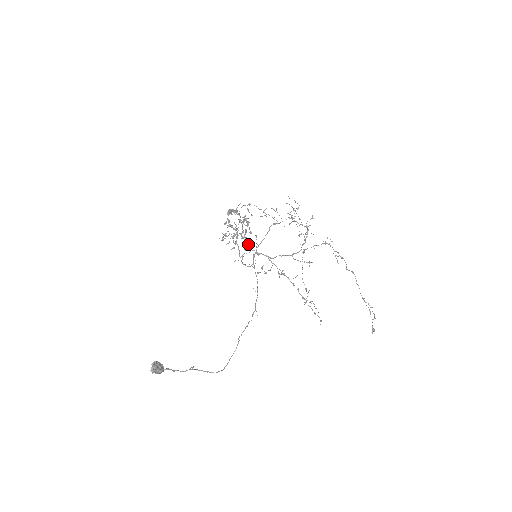
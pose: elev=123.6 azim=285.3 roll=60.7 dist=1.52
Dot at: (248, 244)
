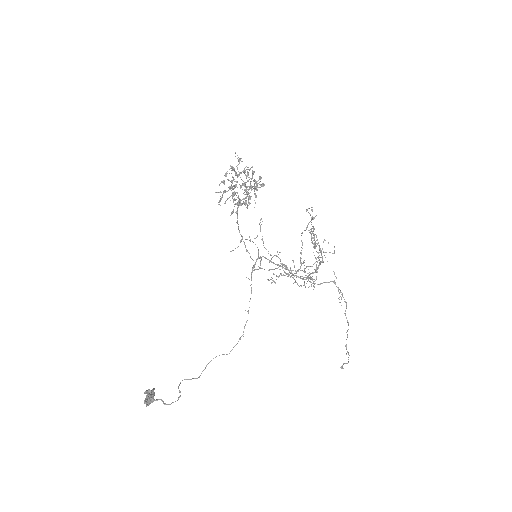
Dot at: occluded
